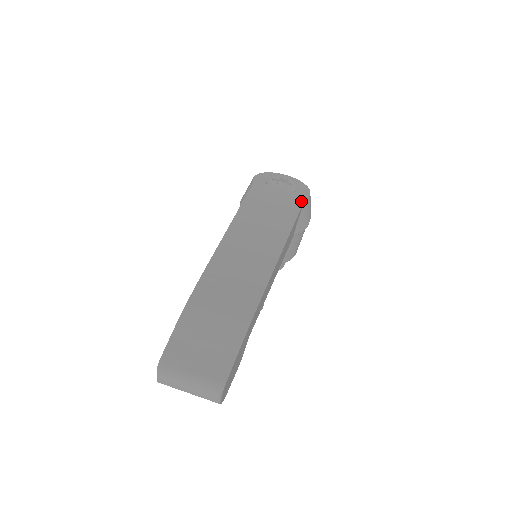
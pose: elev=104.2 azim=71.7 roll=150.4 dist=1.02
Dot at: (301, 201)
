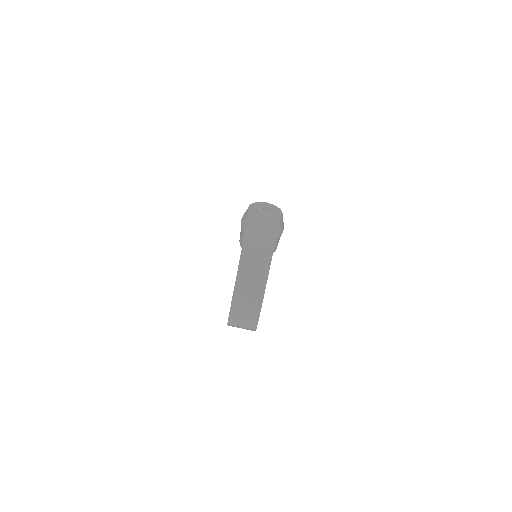
Dot at: (278, 221)
